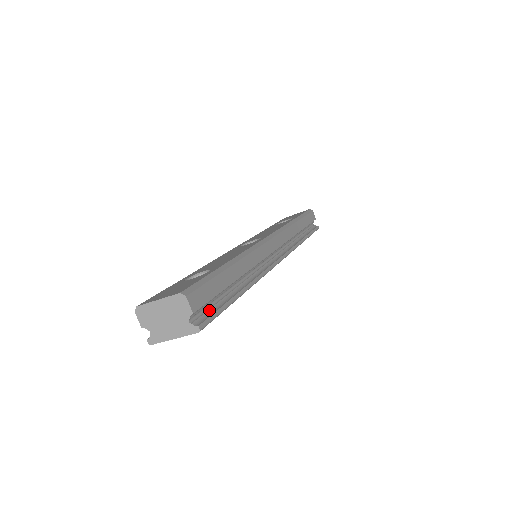
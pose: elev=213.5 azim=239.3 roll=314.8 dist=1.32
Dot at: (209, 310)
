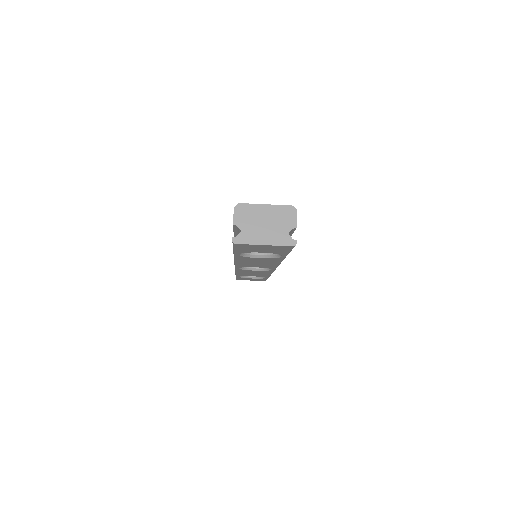
Dot at: occluded
